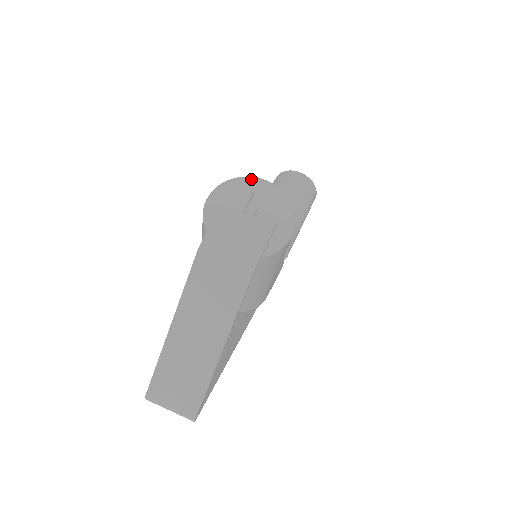
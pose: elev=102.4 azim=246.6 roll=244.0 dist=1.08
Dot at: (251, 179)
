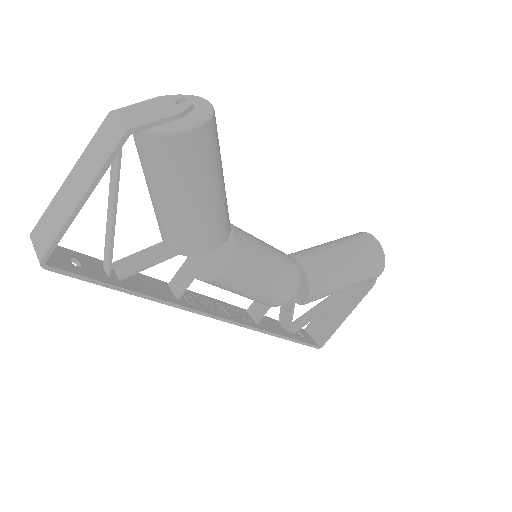
Dot at: (197, 97)
